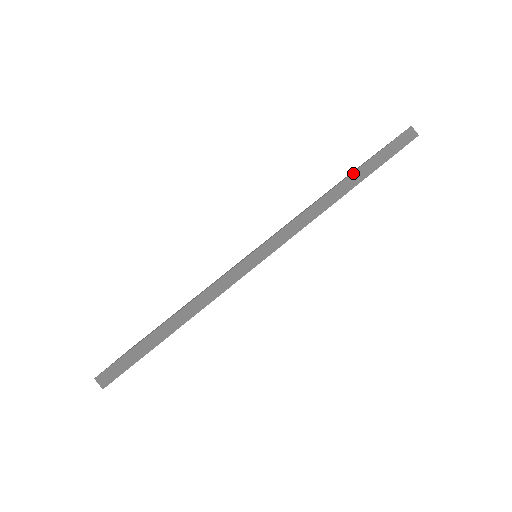
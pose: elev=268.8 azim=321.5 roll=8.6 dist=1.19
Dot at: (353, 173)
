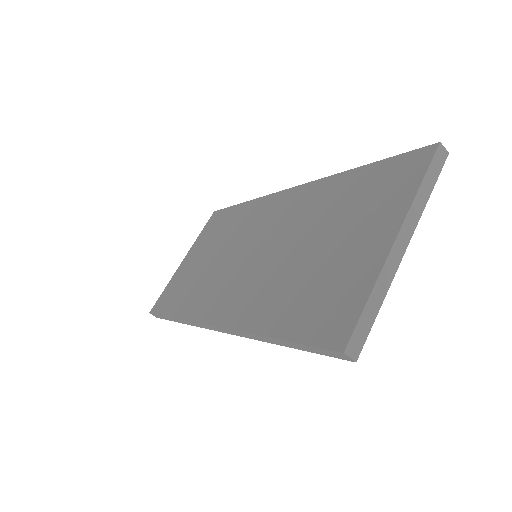
Dot at: (273, 339)
